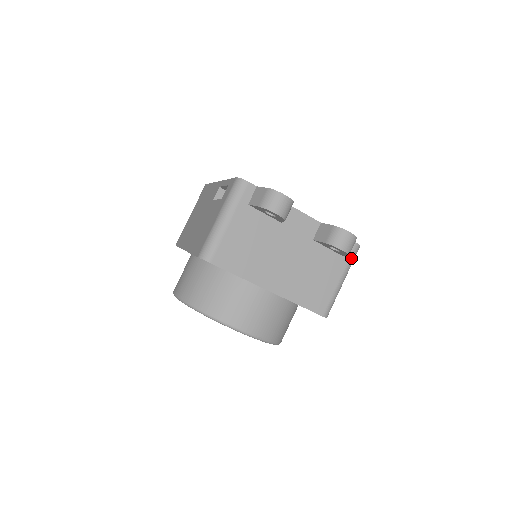
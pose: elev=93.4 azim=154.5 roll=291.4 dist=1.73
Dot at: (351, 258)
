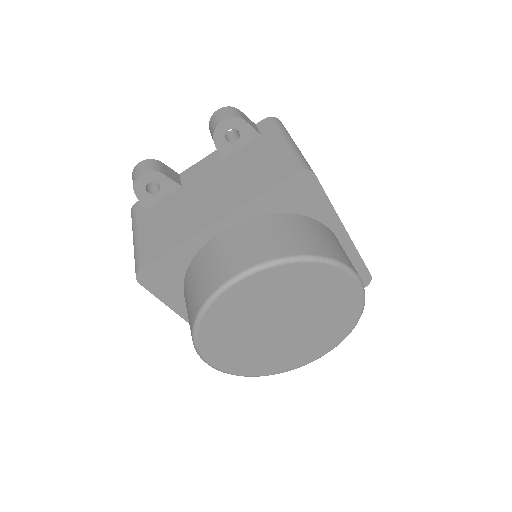
Dot at: (272, 127)
